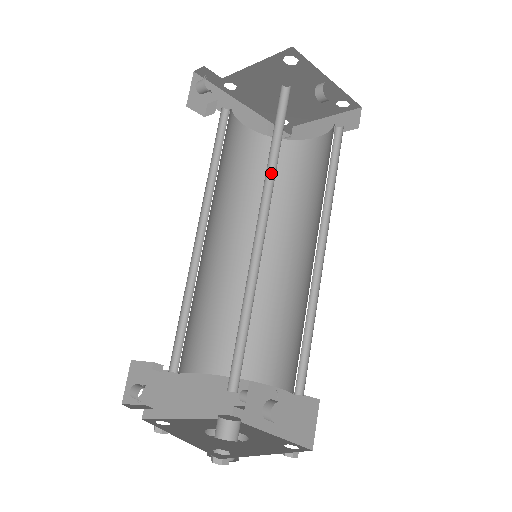
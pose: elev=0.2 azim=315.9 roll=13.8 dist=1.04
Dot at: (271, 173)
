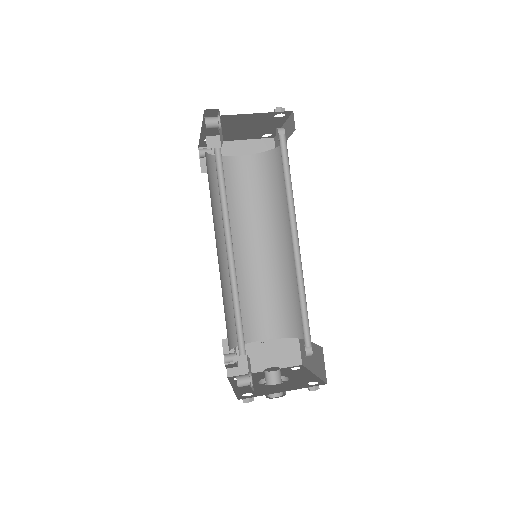
Dot at: (287, 200)
